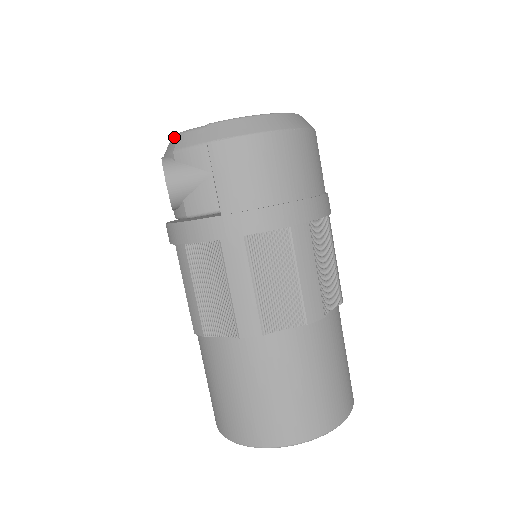
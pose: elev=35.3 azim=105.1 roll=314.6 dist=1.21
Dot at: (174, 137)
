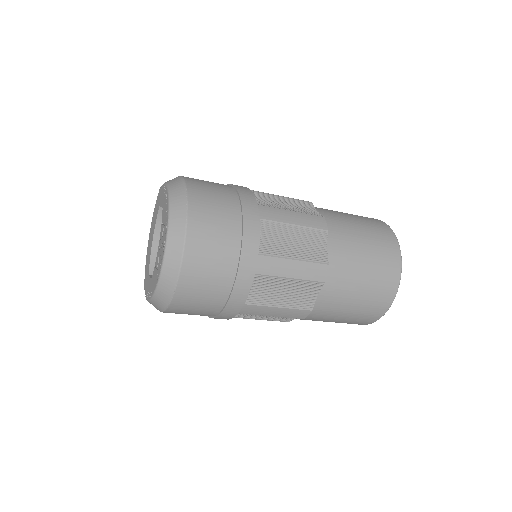
Dot at: occluded
